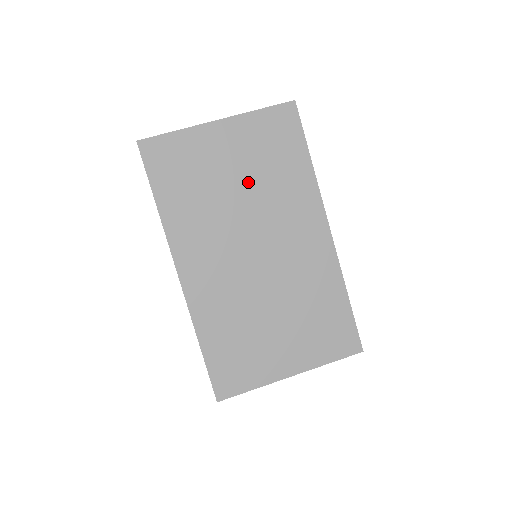
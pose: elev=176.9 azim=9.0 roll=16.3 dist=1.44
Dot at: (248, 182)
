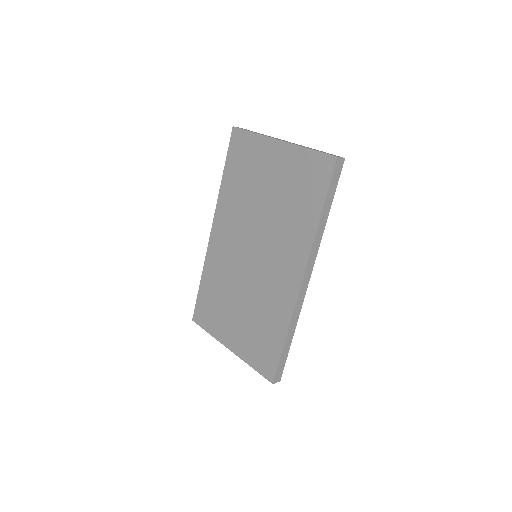
Dot at: (273, 200)
